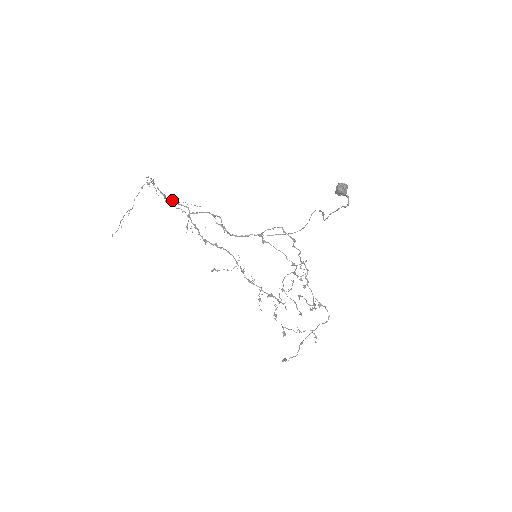
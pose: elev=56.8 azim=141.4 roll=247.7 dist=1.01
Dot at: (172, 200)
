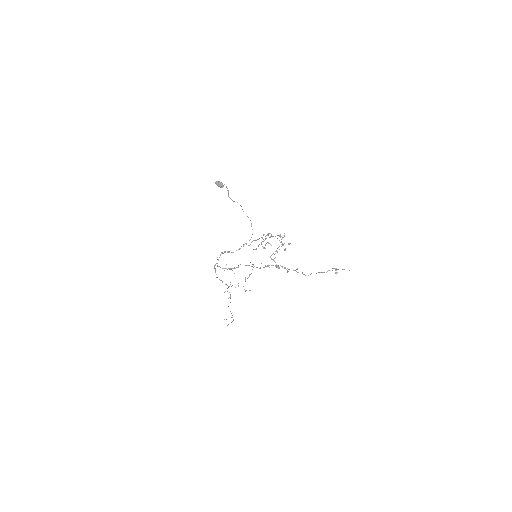
Dot at: occluded
